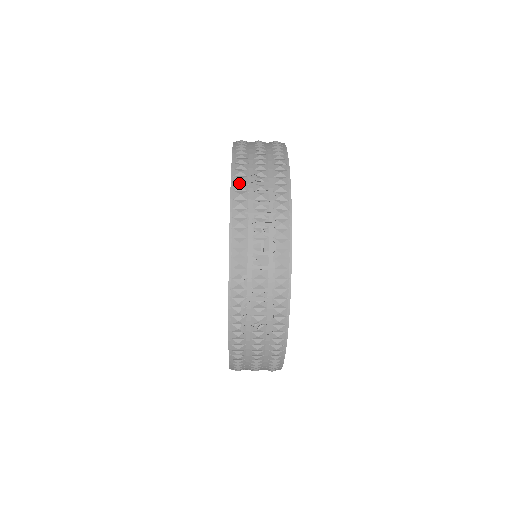
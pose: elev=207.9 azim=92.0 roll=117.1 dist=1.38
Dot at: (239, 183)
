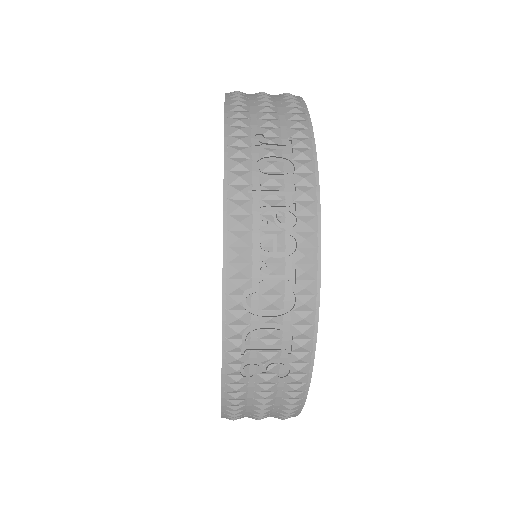
Dot at: (237, 146)
